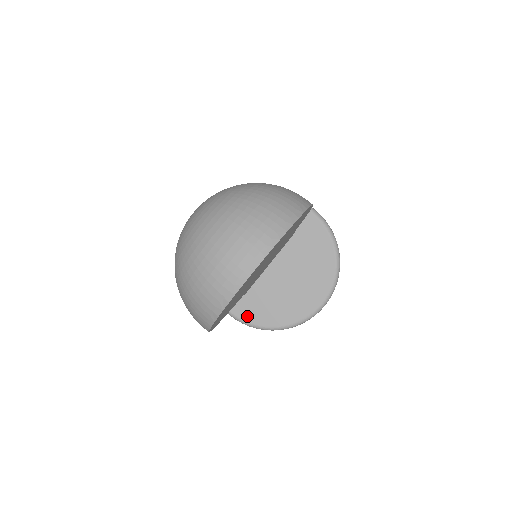
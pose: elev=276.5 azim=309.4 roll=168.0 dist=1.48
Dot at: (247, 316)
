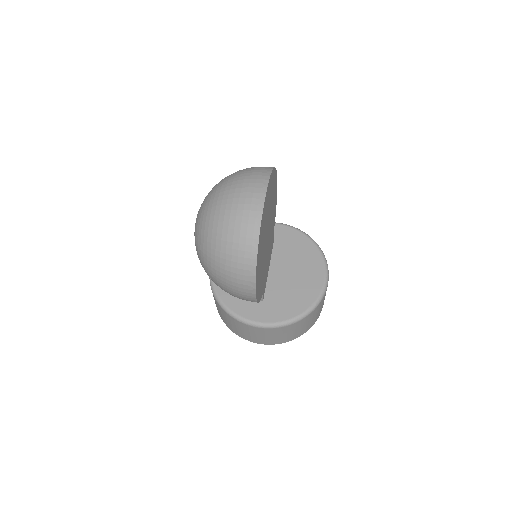
Dot at: (274, 318)
